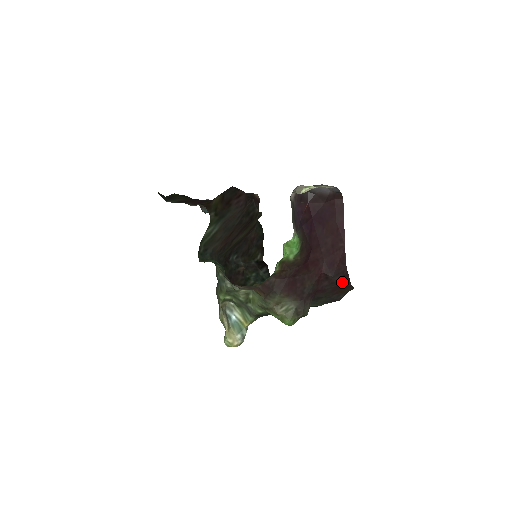
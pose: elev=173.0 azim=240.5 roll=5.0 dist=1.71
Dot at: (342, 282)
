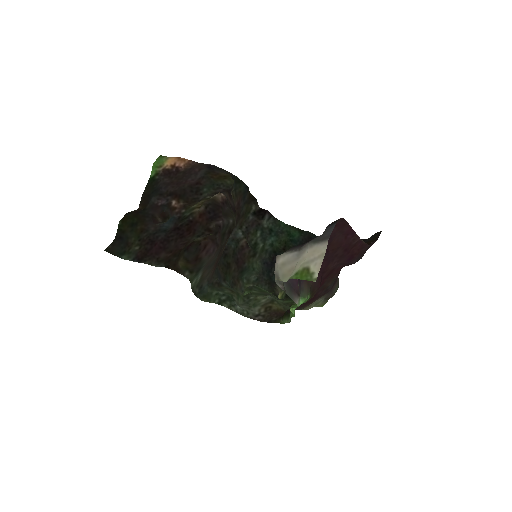
Dot at: (367, 249)
